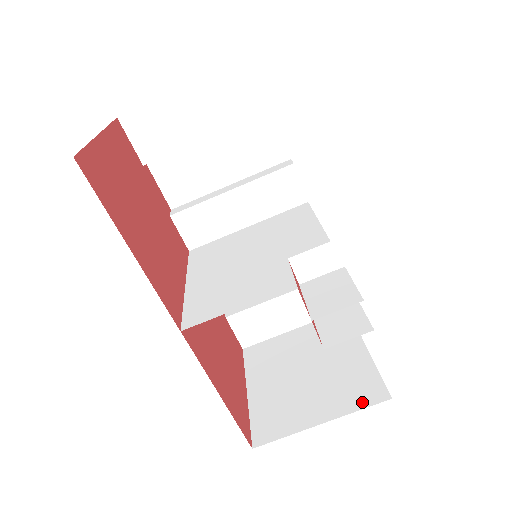
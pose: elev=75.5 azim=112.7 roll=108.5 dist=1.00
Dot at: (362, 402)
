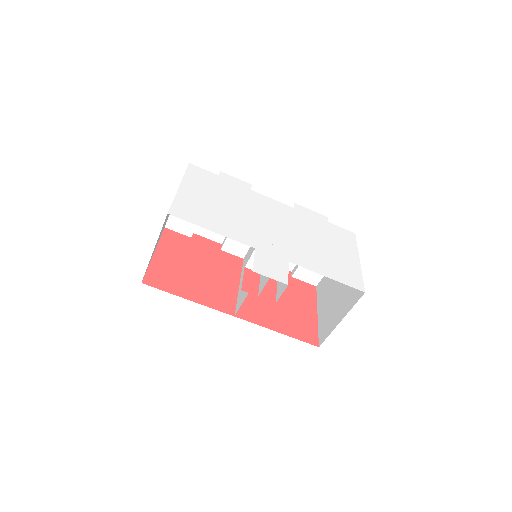
Dot at: (355, 300)
